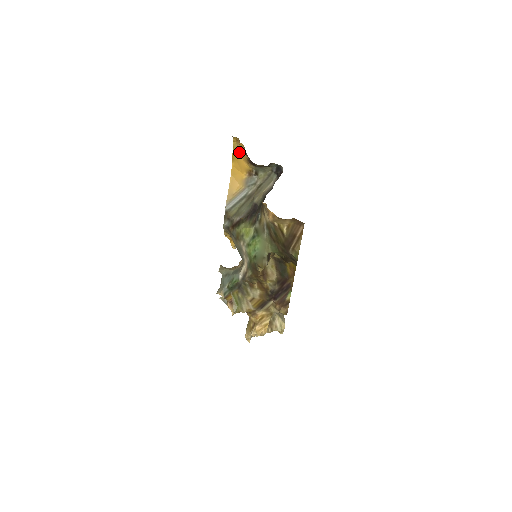
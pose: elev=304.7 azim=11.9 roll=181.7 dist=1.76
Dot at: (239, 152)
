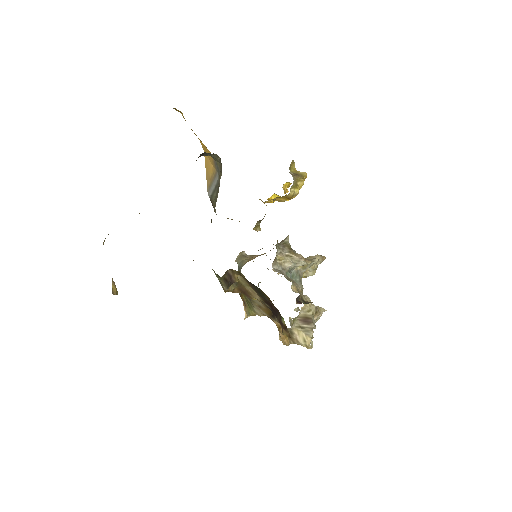
Dot at: occluded
